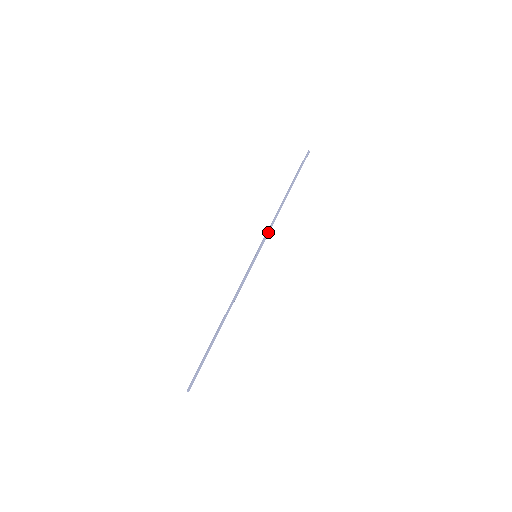
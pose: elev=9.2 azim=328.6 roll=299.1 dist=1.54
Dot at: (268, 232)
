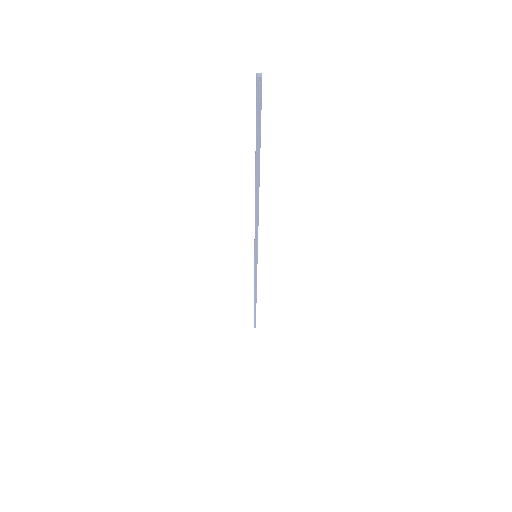
Dot at: occluded
